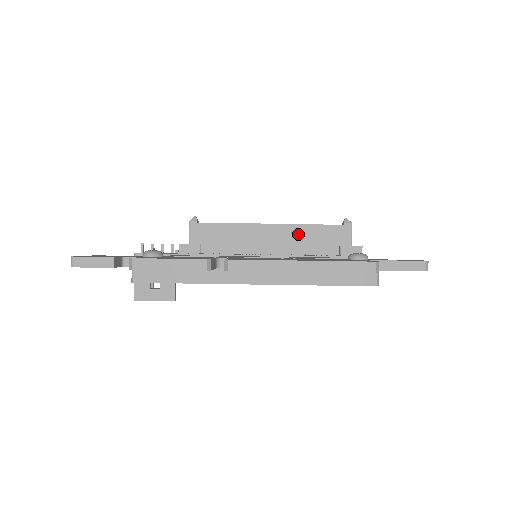
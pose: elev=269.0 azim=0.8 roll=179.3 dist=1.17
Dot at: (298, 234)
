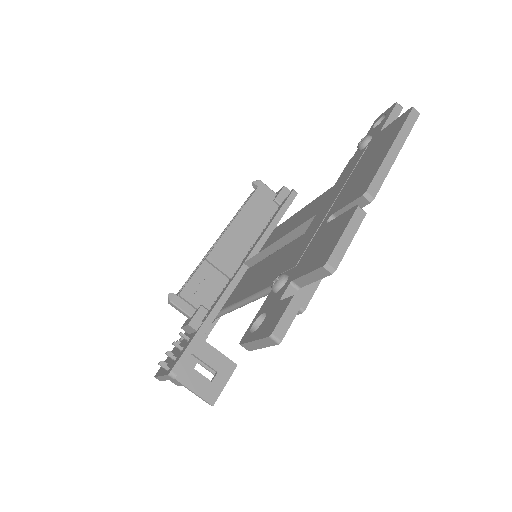
Dot at: (245, 222)
